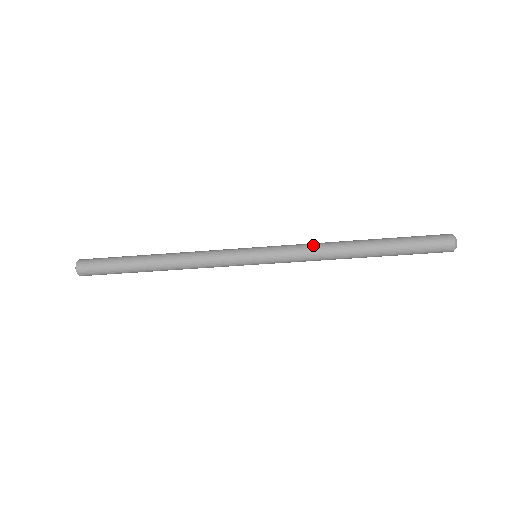
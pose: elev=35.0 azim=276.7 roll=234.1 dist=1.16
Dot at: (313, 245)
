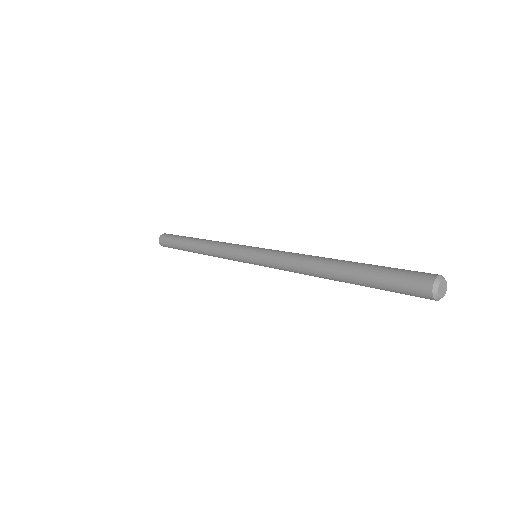
Dot at: (290, 261)
